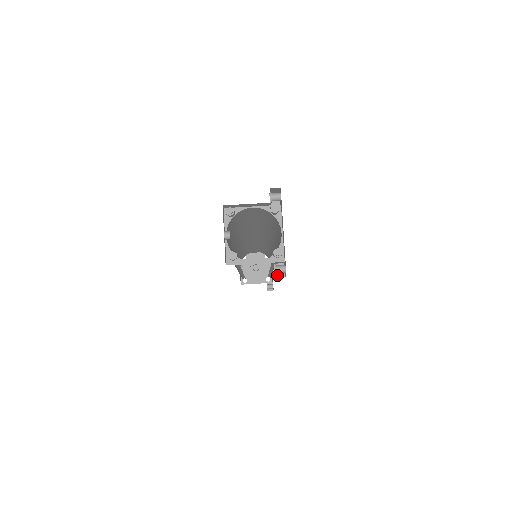
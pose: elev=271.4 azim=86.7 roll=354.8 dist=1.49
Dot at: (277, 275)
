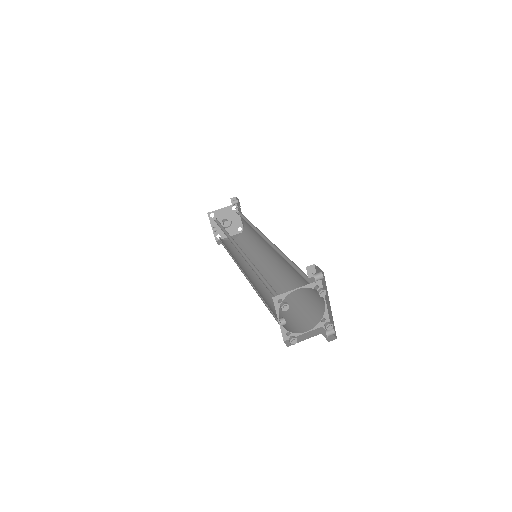
Dot at: occluded
